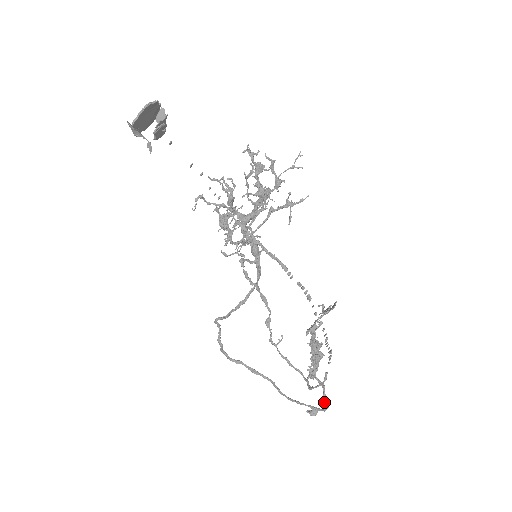
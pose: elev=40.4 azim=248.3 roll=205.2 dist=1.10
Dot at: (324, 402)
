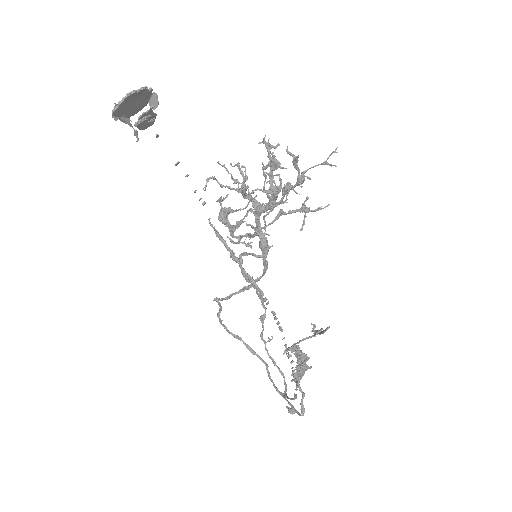
Dot at: (300, 409)
